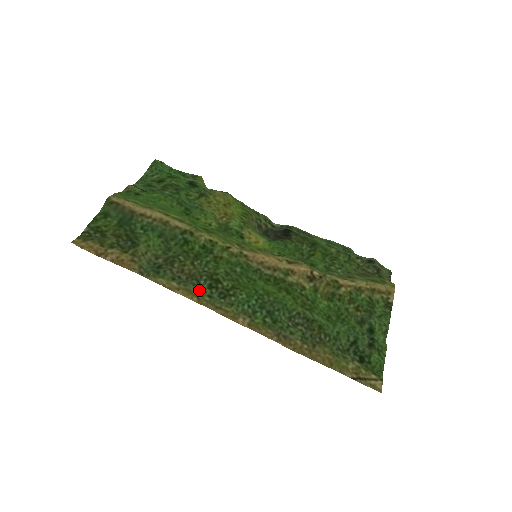
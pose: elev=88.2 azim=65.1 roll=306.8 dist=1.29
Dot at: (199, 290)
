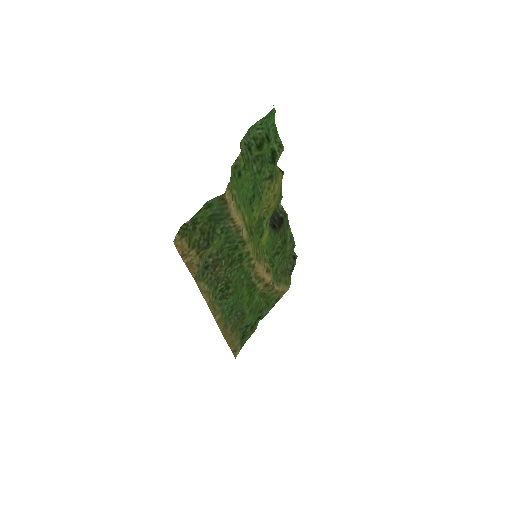
Dot at: (214, 292)
